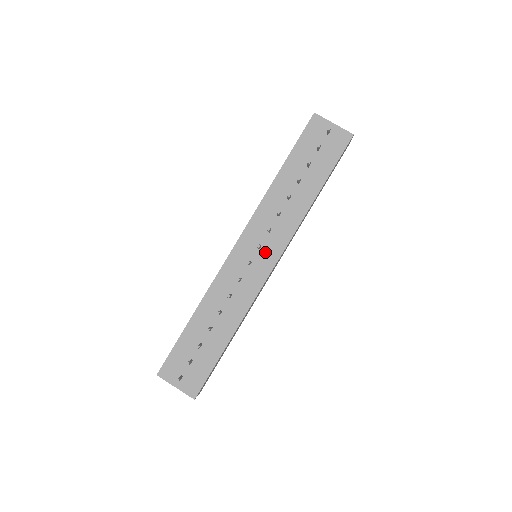
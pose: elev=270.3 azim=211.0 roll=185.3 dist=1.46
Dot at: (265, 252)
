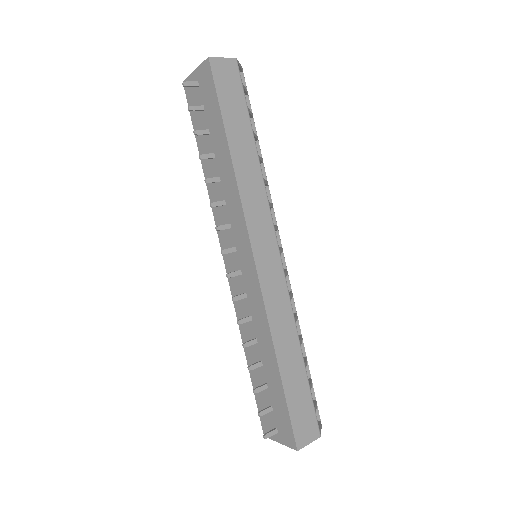
Dot at: (241, 250)
